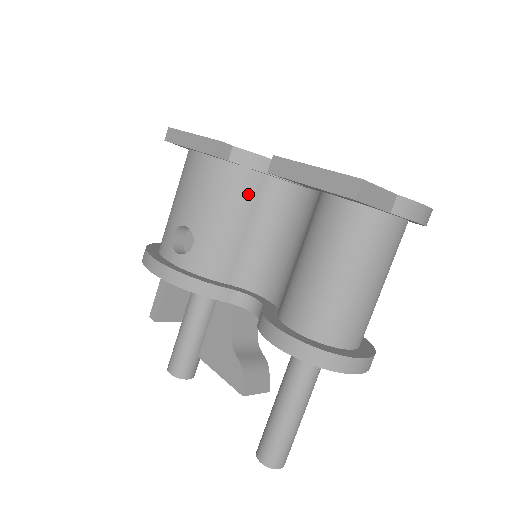
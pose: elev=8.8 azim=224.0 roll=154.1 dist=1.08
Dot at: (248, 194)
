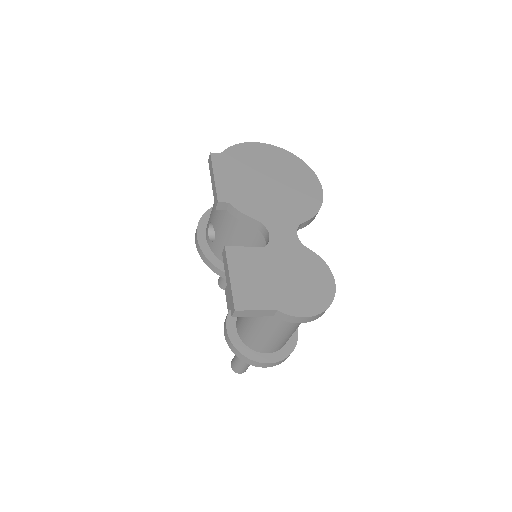
Dot at: (244, 227)
